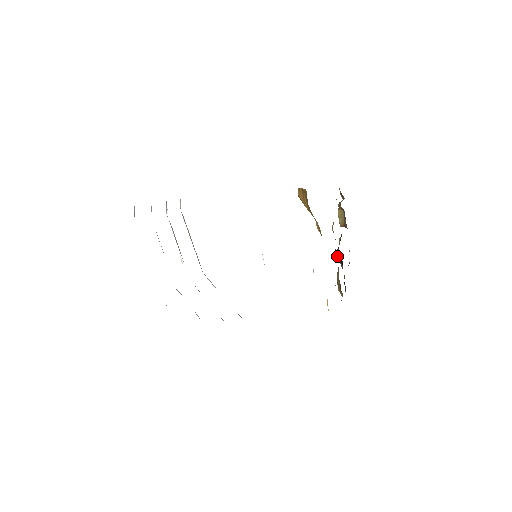
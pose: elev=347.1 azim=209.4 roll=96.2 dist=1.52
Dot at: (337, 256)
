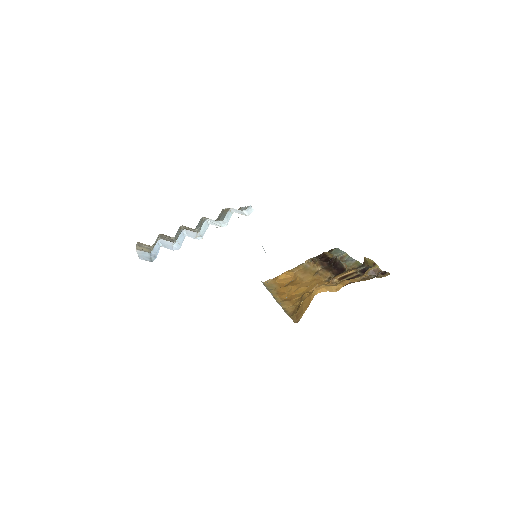
Dot at: (336, 257)
